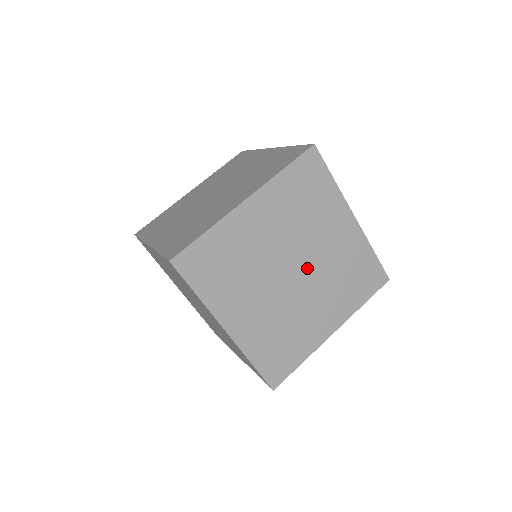
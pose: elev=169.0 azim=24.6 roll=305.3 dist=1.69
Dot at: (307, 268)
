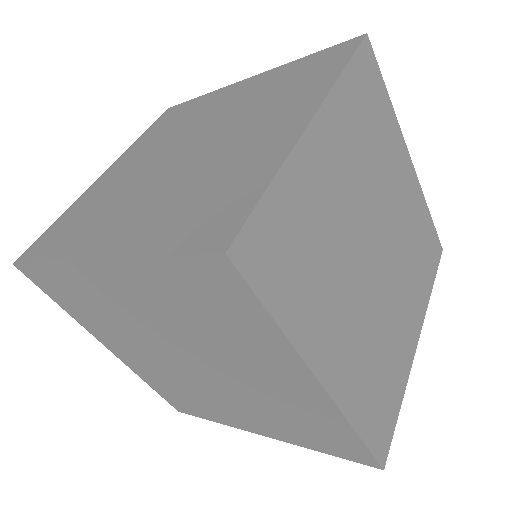
Dot at: (217, 374)
